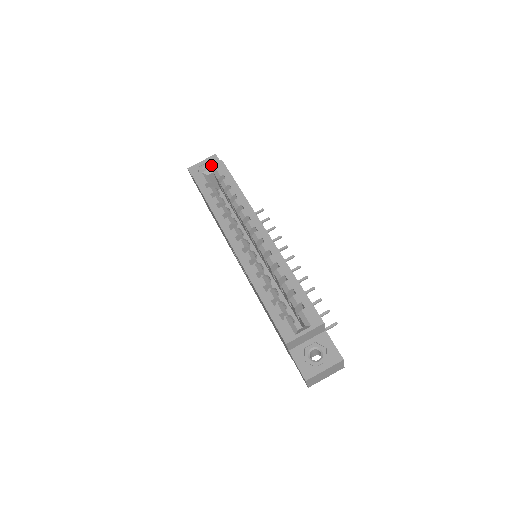
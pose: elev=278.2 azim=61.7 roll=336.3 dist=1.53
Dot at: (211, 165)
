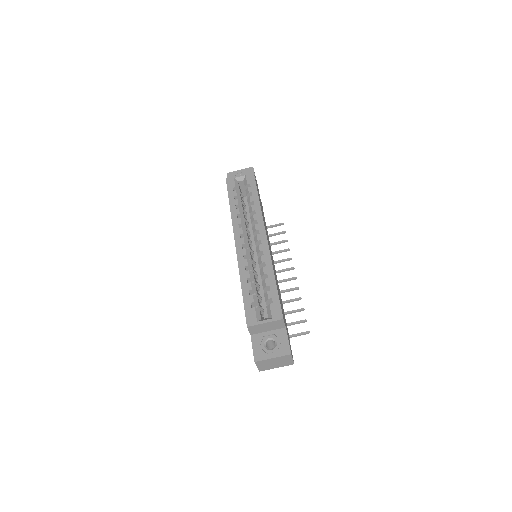
Dot at: (243, 174)
